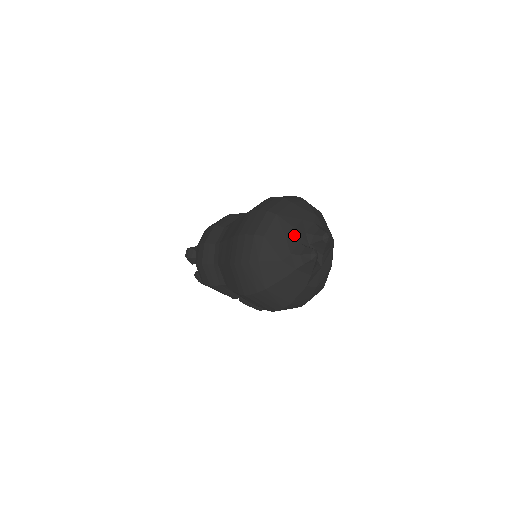
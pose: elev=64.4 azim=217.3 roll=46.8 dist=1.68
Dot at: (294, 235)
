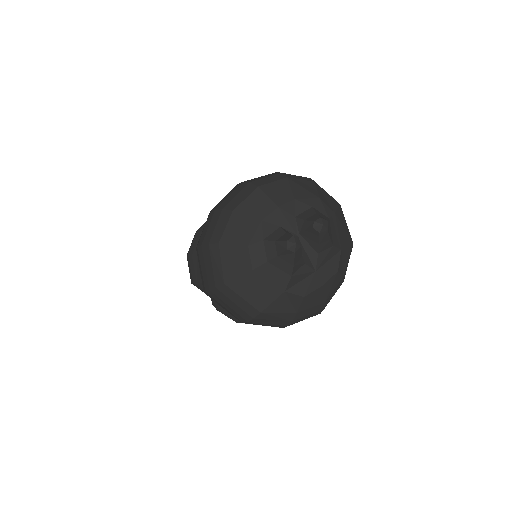
Dot at: (275, 216)
